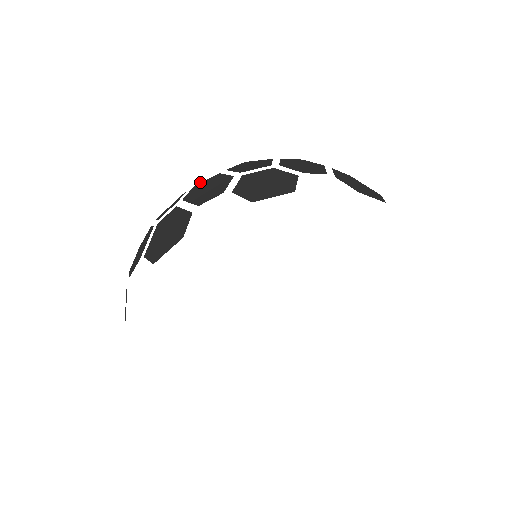
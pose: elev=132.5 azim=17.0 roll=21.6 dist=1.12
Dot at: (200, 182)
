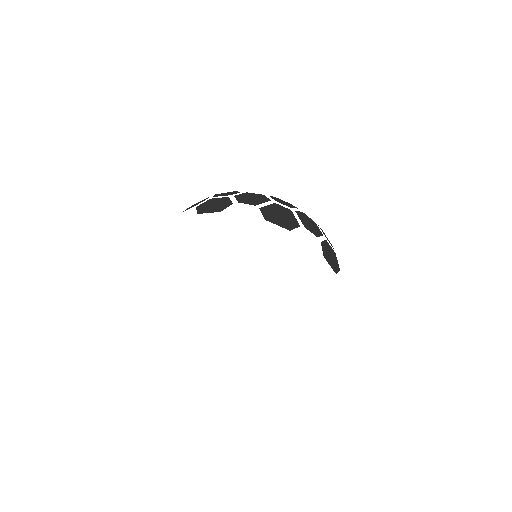
Dot at: occluded
